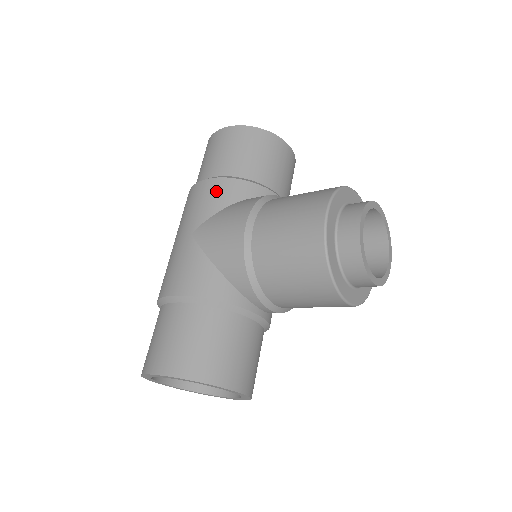
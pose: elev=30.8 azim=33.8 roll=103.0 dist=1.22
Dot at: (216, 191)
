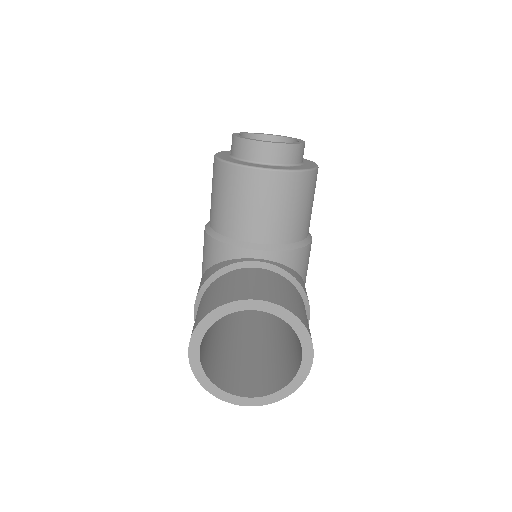
Dot at: occluded
